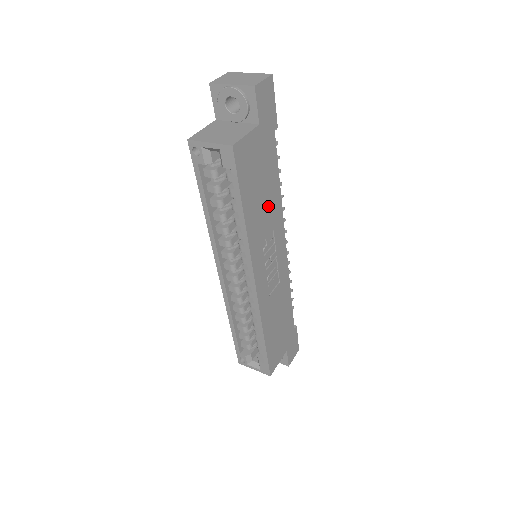
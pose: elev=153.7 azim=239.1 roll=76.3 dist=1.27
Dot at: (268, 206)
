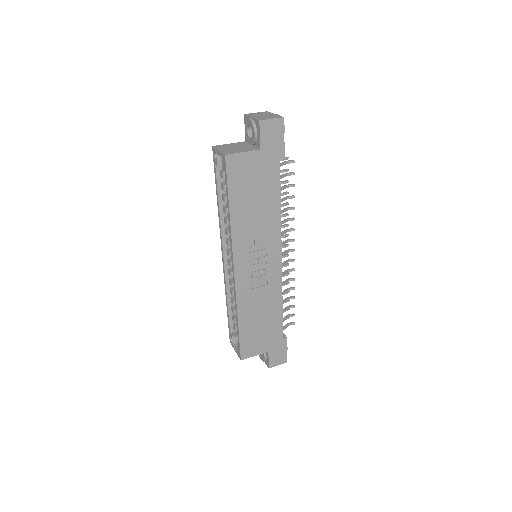
Dot at: (262, 215)
